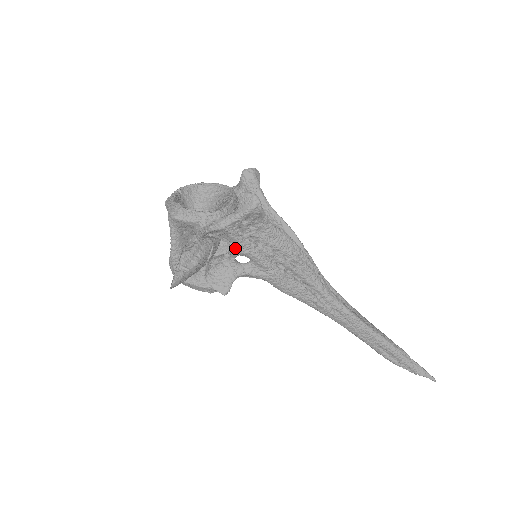
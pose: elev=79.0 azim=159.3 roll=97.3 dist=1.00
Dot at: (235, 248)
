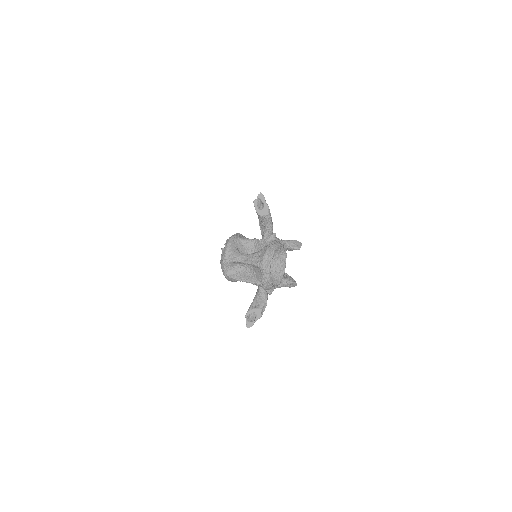
Dot at: occluded
